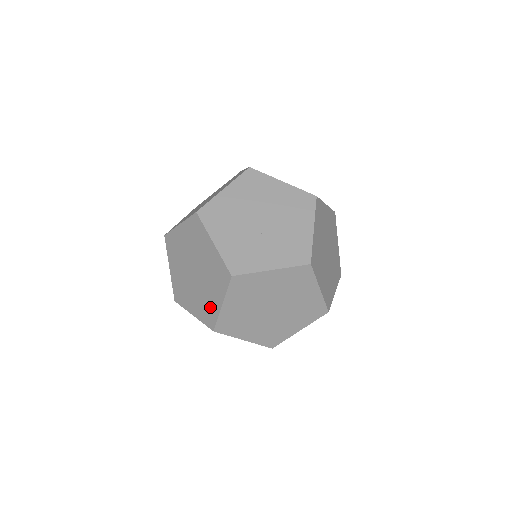
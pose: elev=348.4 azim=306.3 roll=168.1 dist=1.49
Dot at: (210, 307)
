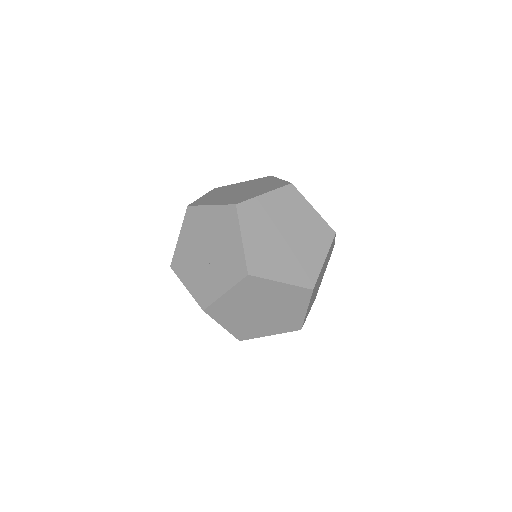
Dot at: occluded
